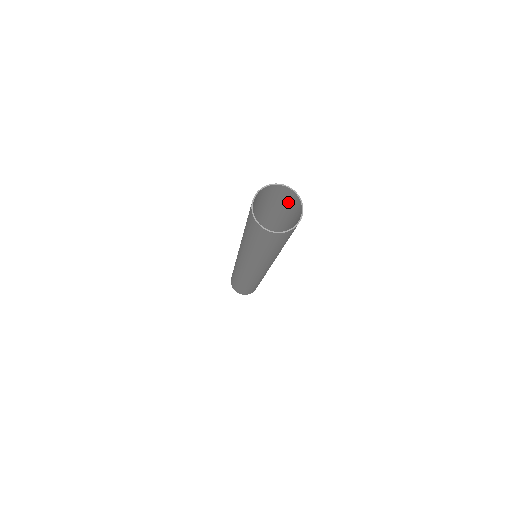
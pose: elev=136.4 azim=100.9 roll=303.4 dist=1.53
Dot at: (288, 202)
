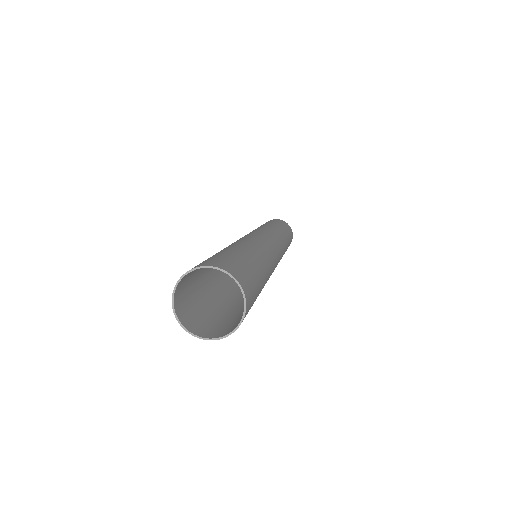
Dot at: (245, 274)
